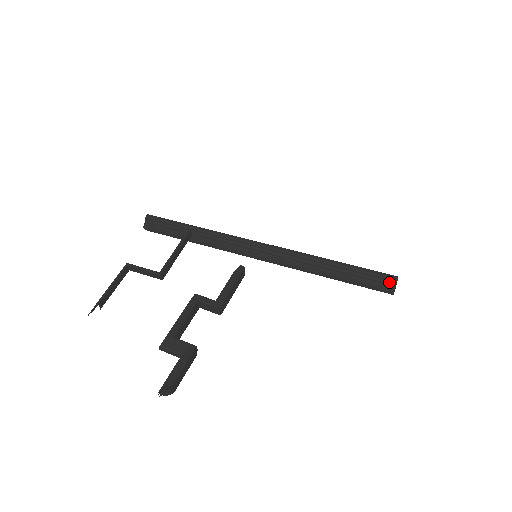
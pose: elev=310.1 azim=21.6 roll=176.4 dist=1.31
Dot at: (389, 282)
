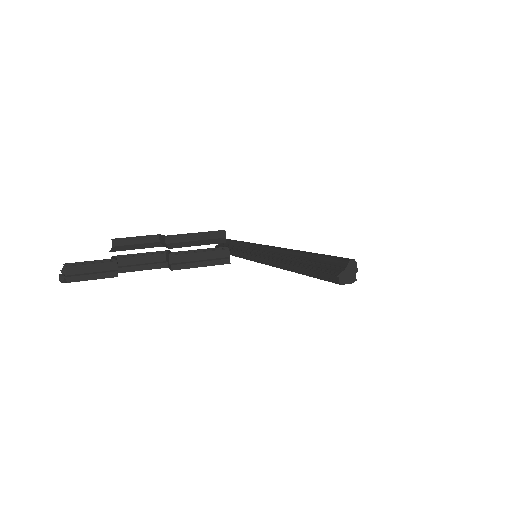
Dot at: (341, 266)
